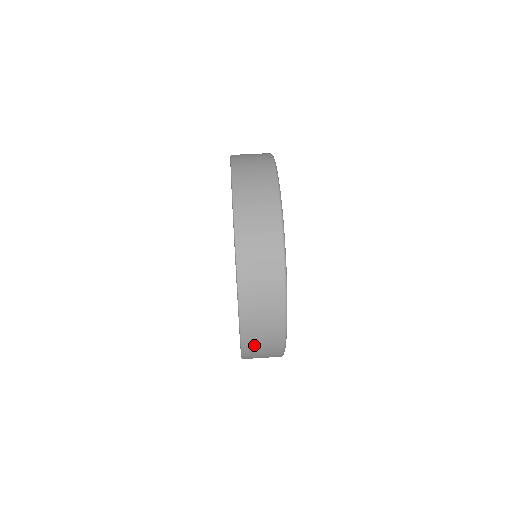
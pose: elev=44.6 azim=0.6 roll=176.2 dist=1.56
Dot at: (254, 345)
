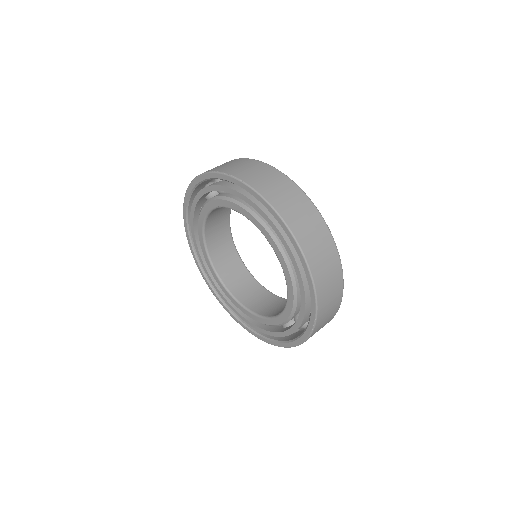
Dot at: occluded
